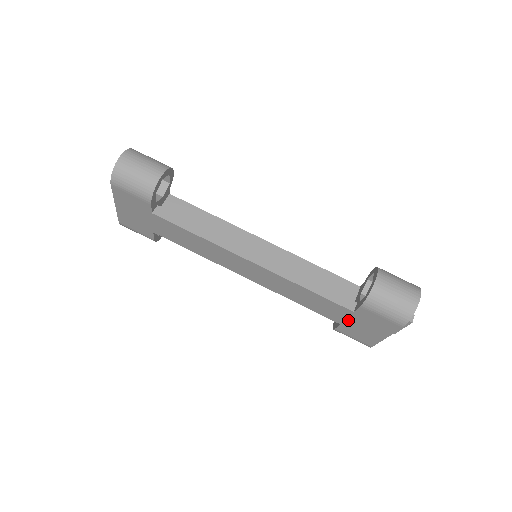
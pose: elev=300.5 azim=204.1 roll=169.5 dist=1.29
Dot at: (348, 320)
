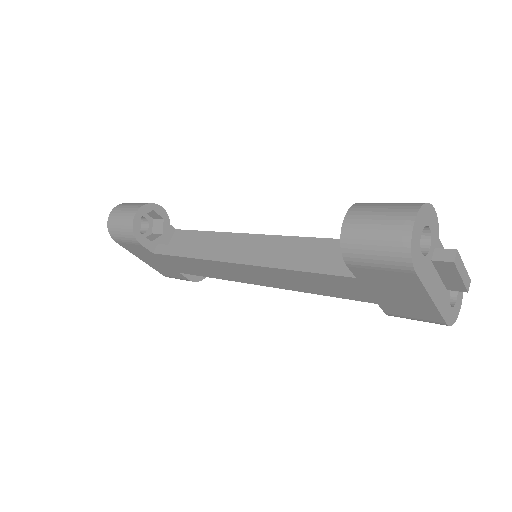
Dot at: (372, 293)
